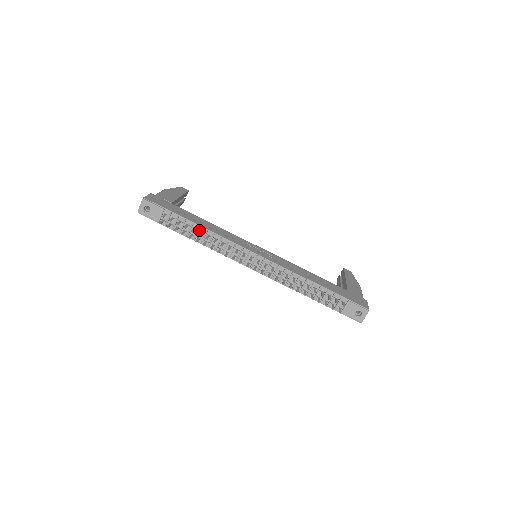
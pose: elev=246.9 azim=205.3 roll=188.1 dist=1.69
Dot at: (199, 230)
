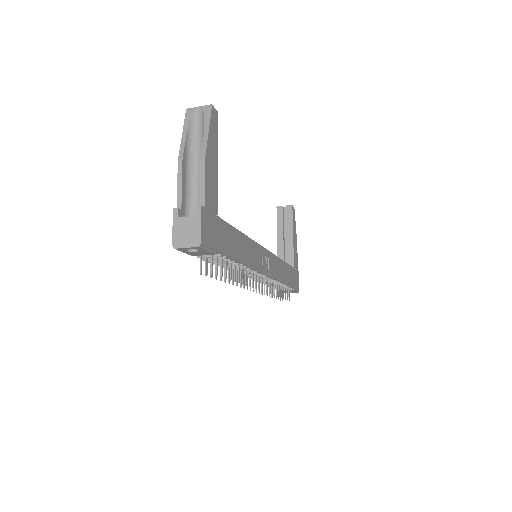
Dot at: (234, 263)
